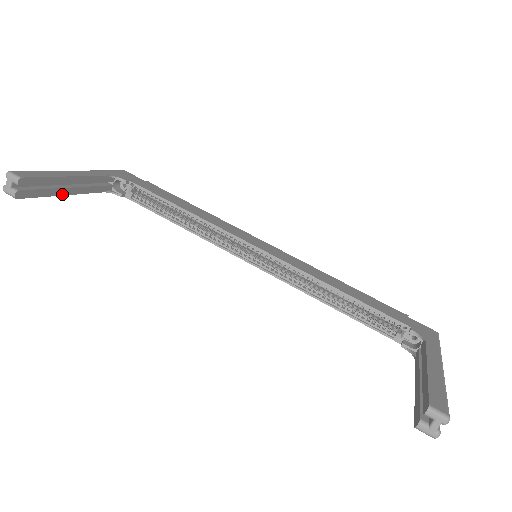
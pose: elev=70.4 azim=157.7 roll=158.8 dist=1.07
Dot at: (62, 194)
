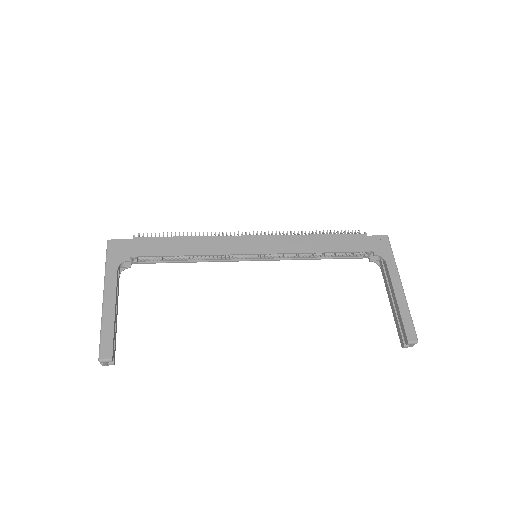
Dot at: (116, 321)
